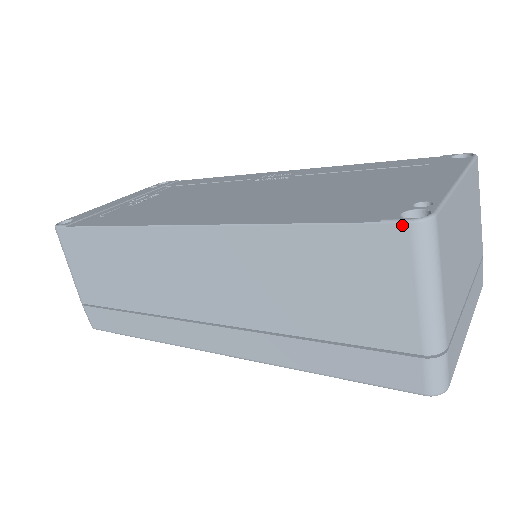
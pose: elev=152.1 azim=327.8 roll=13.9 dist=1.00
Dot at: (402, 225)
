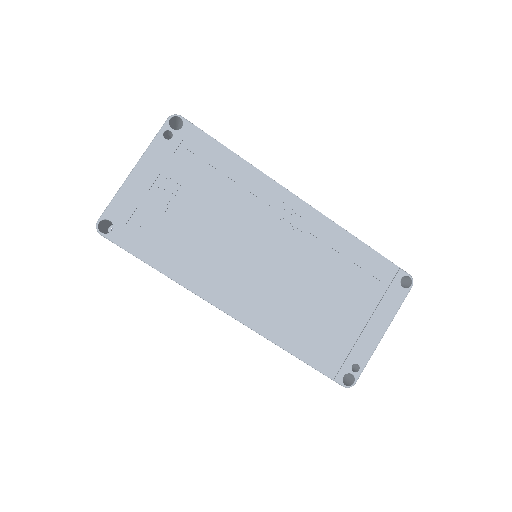
Dot at: occluded
